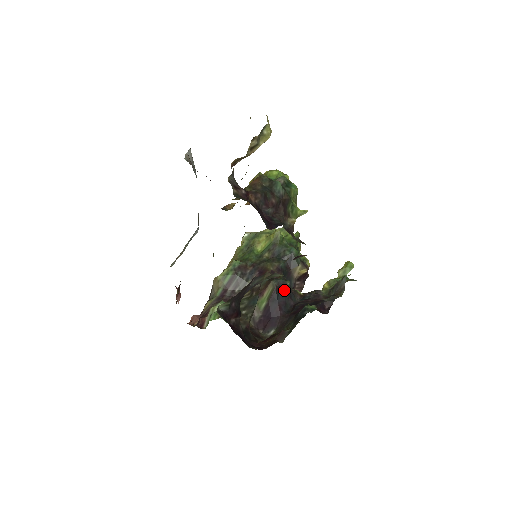
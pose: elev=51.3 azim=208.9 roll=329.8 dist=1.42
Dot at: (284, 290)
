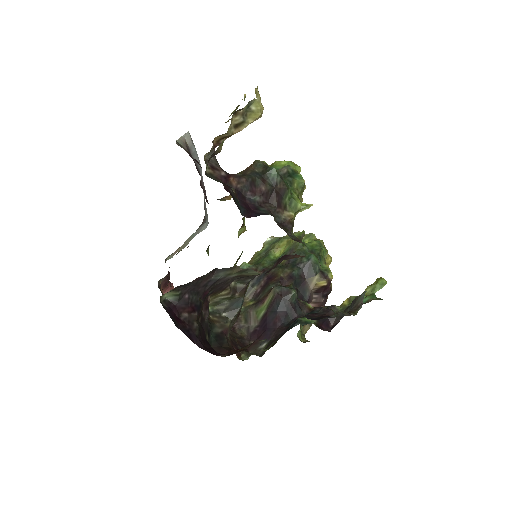
Dot at: (287, 299)
